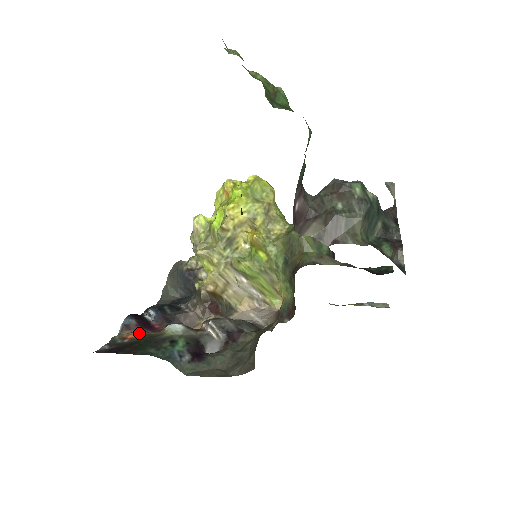
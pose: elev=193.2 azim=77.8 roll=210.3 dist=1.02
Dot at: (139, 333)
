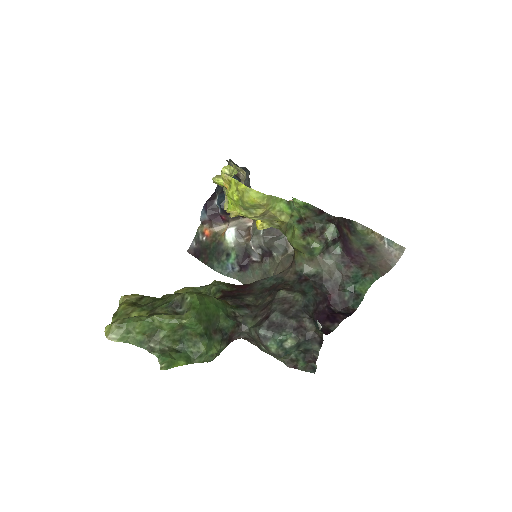
Dot at: (211, 230)
